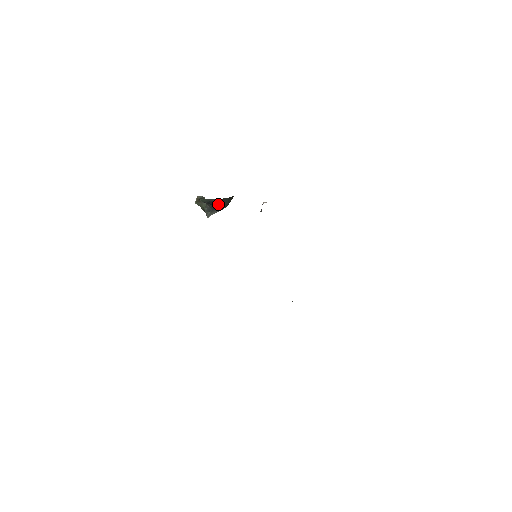
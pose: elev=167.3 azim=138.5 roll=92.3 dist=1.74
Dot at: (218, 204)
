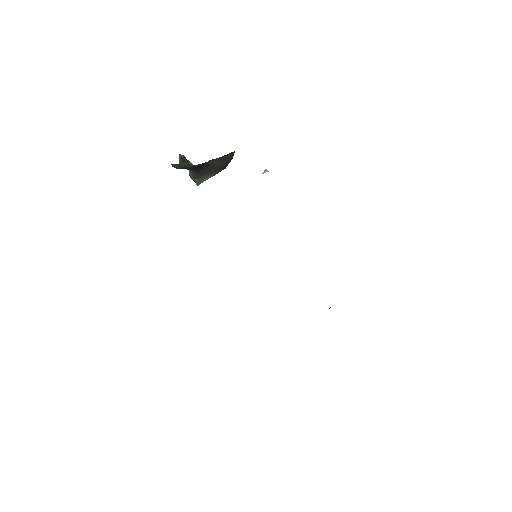
Dot at: (205, 168)
